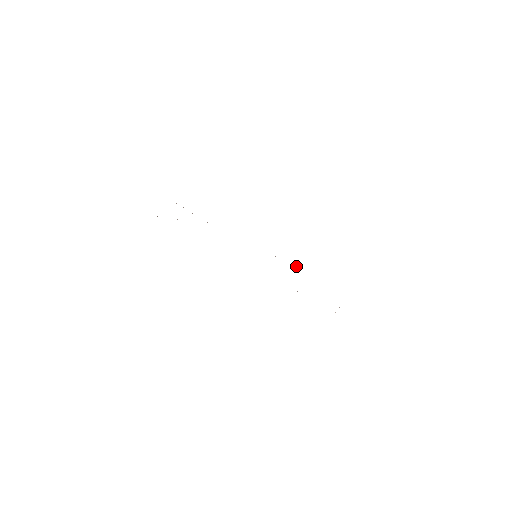
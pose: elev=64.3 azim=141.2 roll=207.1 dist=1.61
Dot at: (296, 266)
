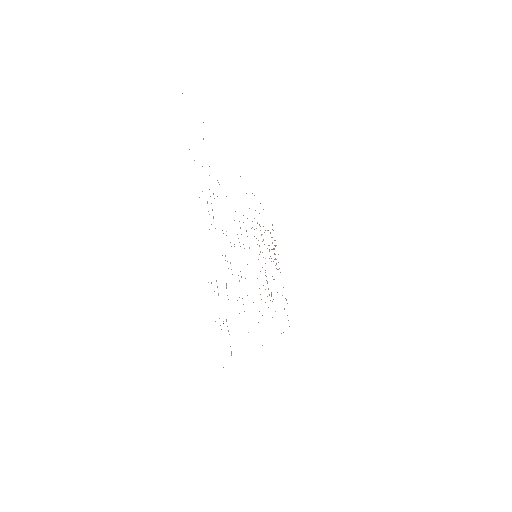
Dot at: occluded
